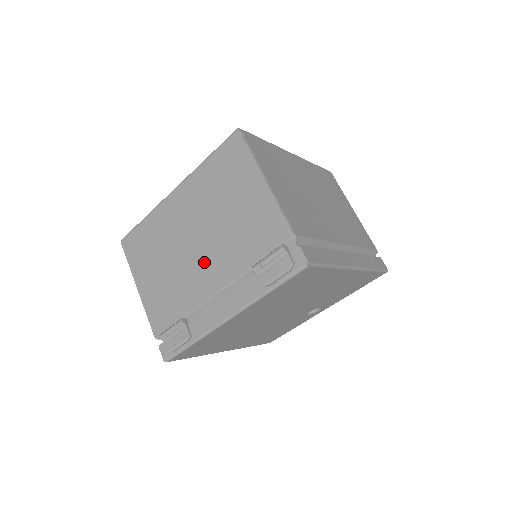
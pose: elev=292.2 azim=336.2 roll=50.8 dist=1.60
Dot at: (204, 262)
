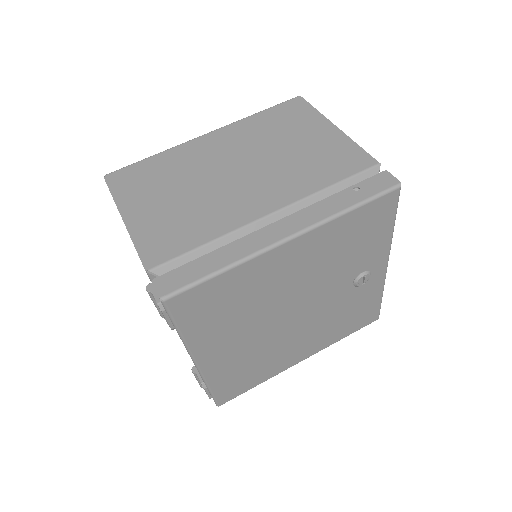
Dot at: occluded
